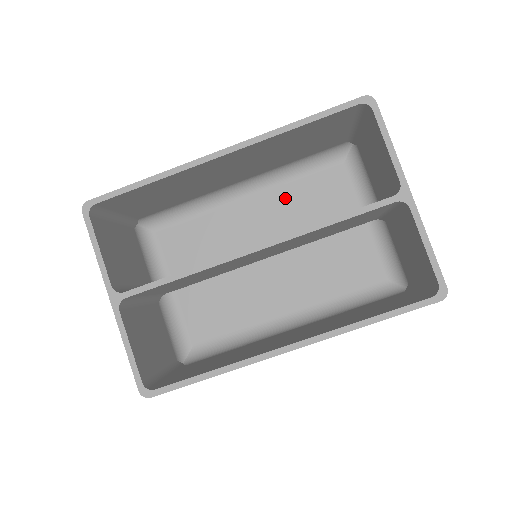
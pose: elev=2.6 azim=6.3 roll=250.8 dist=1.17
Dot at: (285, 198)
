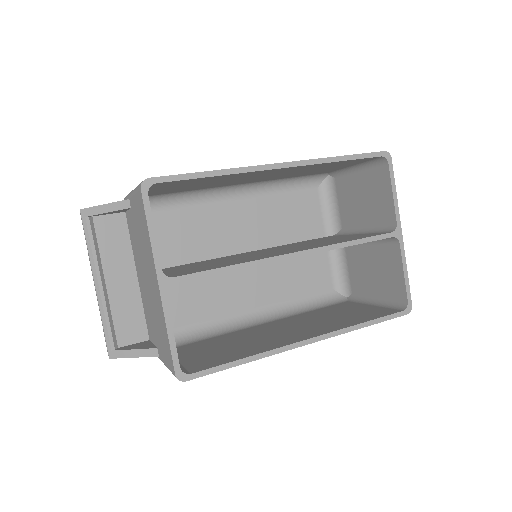
Dot at: (269, 206)
